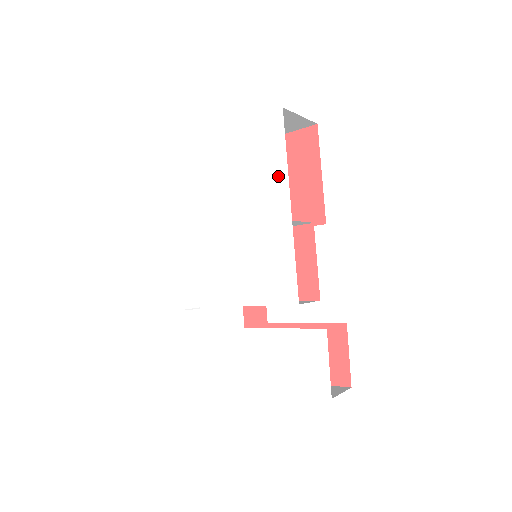
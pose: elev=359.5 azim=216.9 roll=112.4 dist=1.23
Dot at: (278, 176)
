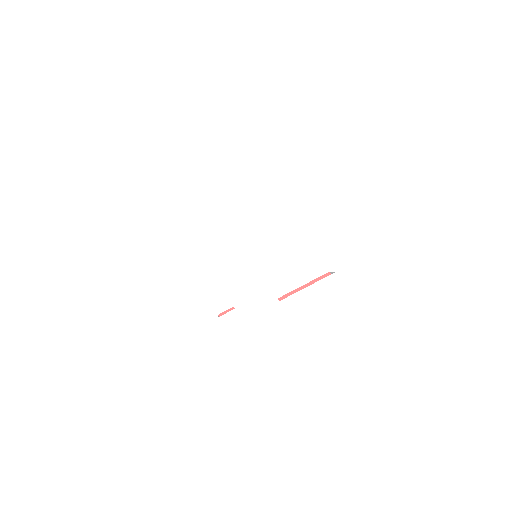
Dot at: (267, 194)
